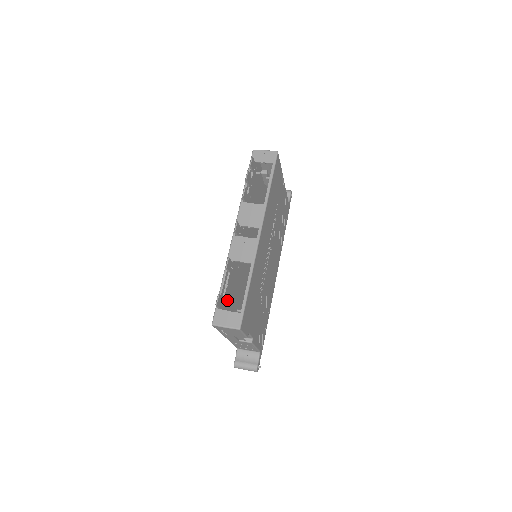
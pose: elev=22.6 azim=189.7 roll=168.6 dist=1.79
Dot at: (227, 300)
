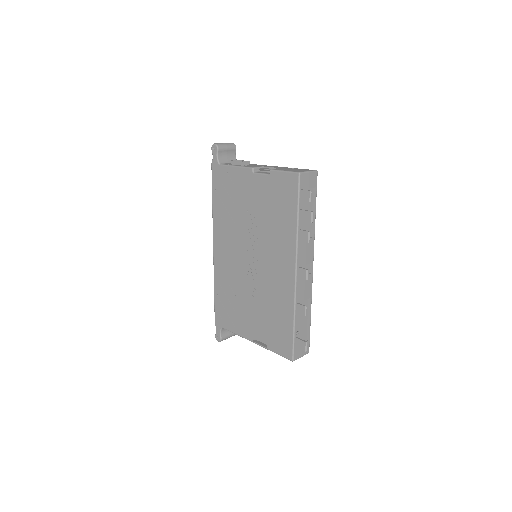
Dot at: occluded
